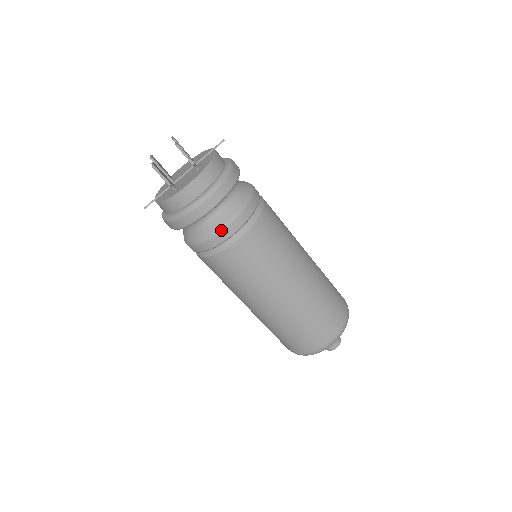
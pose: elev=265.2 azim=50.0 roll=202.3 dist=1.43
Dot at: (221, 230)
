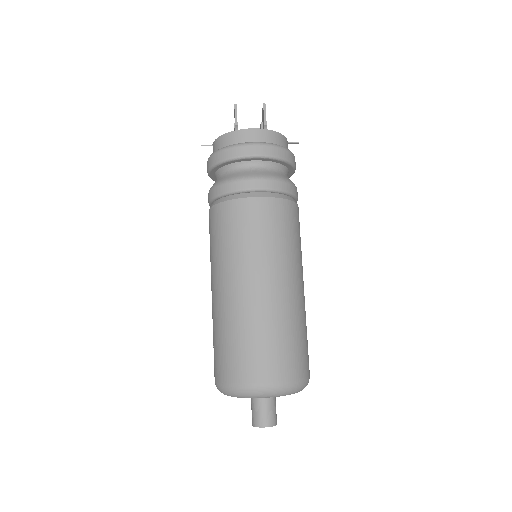
Dot at: (248, 178)
